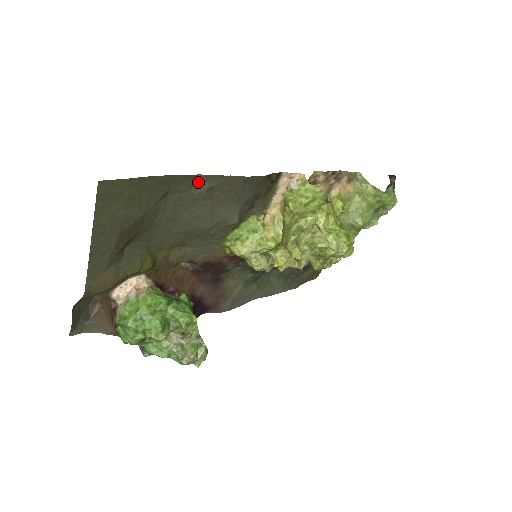
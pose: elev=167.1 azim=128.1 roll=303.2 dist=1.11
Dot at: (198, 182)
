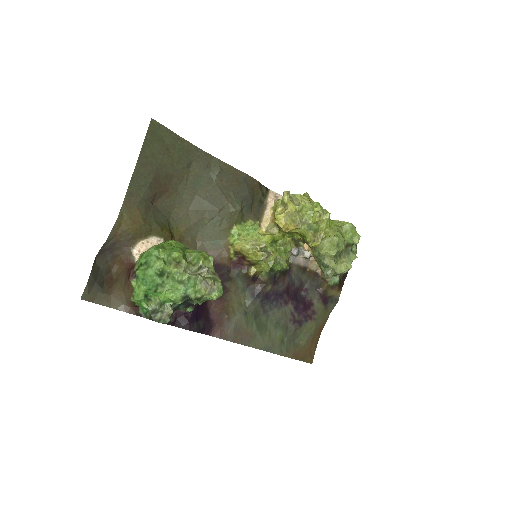
Dot at: (212, 164)
